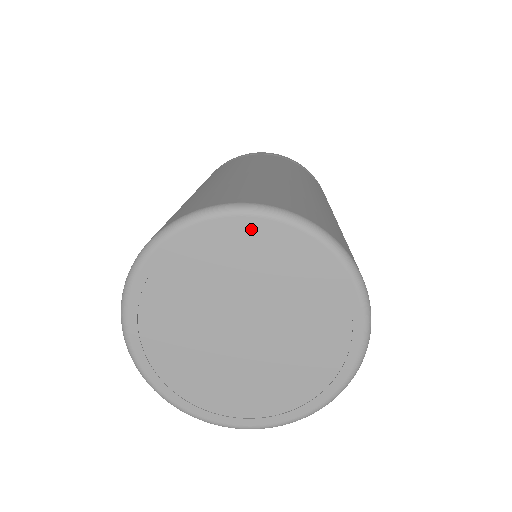
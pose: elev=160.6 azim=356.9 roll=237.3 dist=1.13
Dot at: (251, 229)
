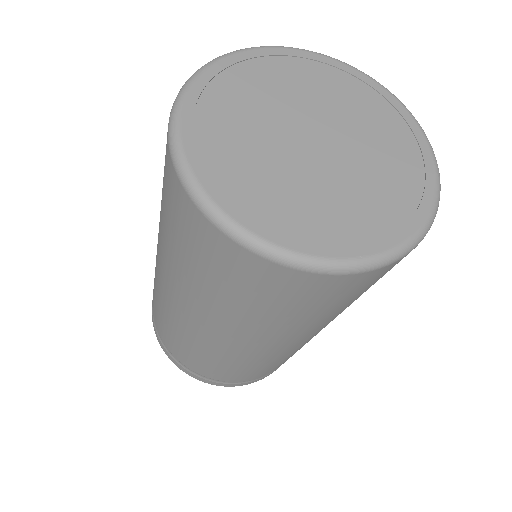
Dot at: (367, 86)
